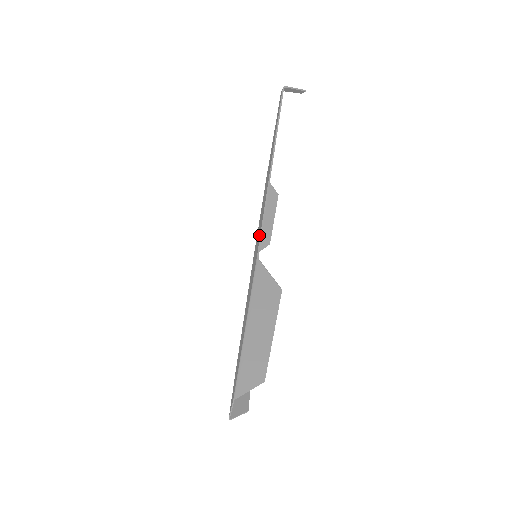
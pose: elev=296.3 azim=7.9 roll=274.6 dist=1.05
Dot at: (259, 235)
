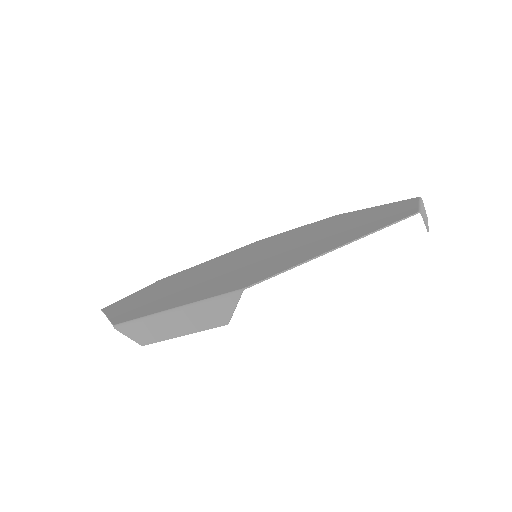
Dot at: (269, 269)
